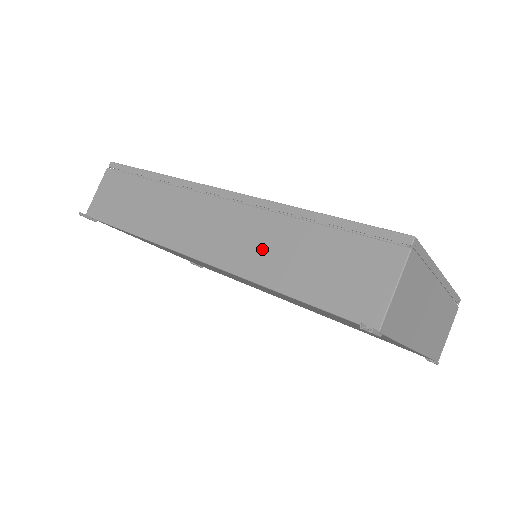
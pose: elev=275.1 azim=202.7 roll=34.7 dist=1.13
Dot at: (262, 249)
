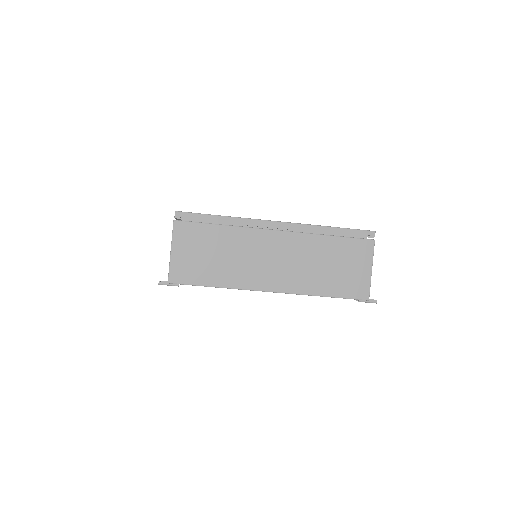
Dot at: occluded
